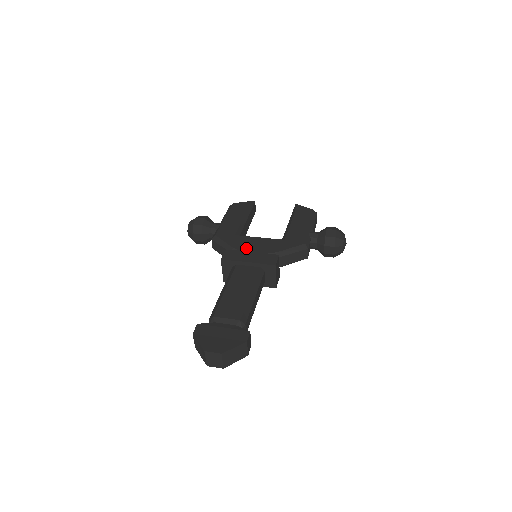
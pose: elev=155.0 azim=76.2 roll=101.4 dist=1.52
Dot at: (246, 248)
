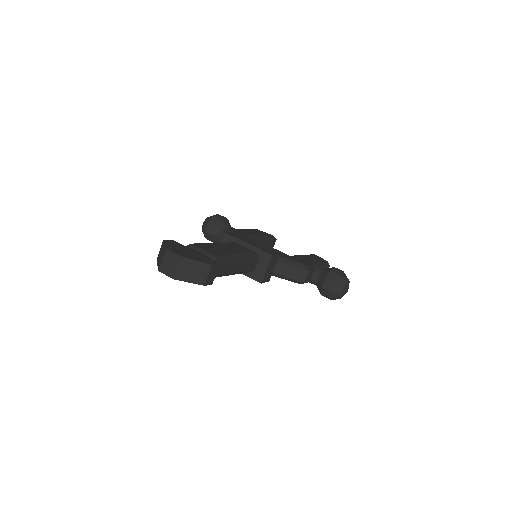
Dot at: occluded
